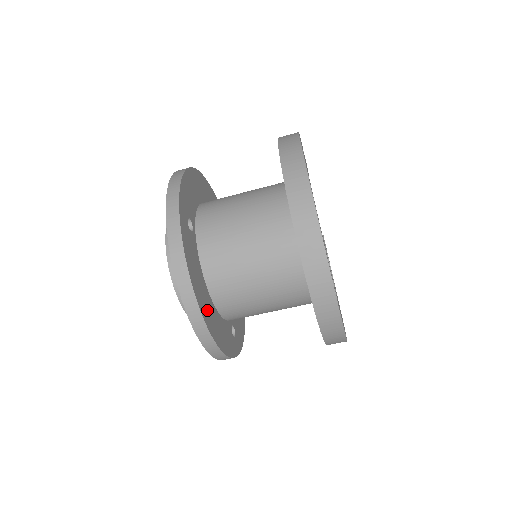
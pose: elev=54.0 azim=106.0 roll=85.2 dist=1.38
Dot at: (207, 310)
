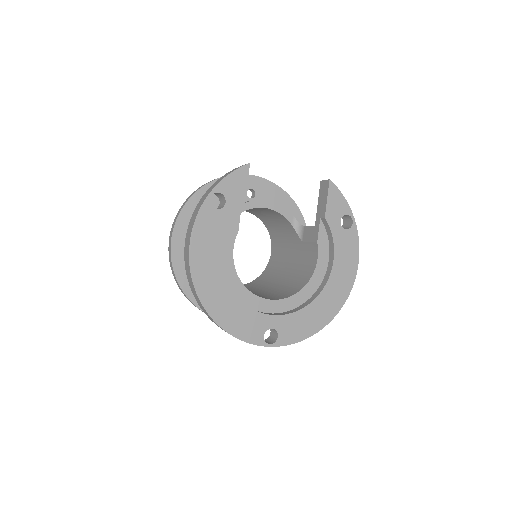
Dot at: occluded
